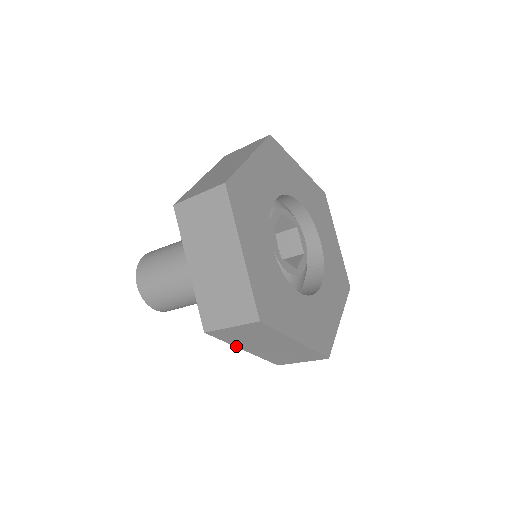
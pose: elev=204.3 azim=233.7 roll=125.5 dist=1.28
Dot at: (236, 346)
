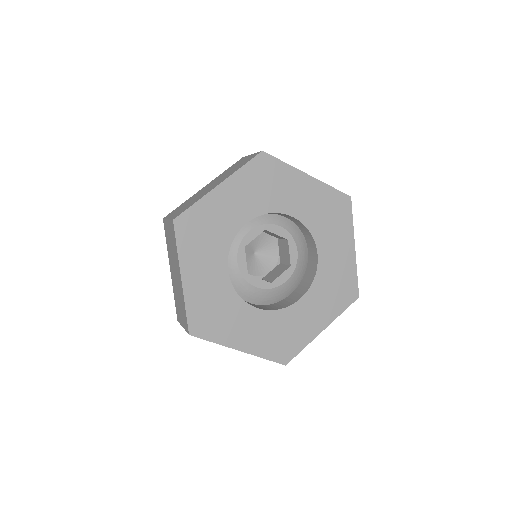
Dot at: occluded
